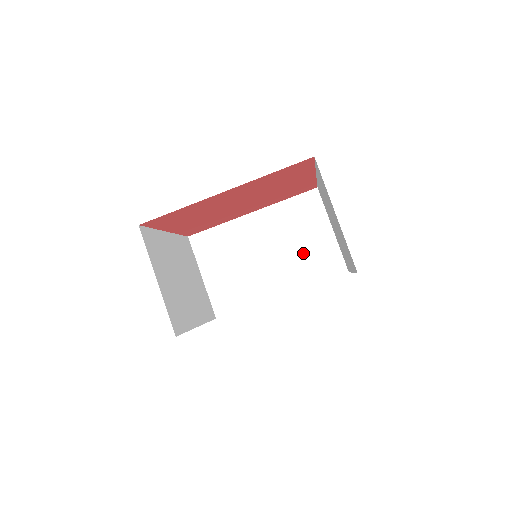
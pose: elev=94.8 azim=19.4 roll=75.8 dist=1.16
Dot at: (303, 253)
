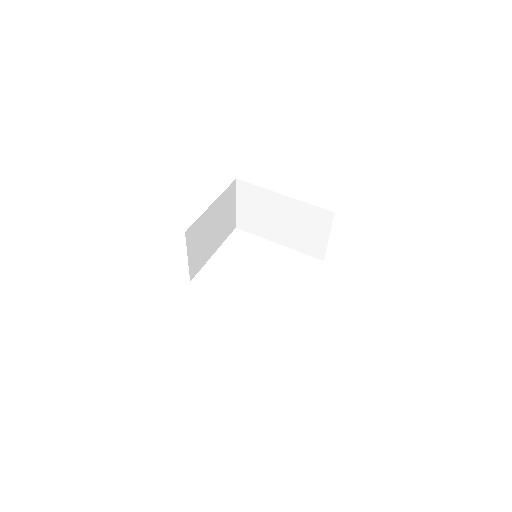
Dot at: (303, 236)
